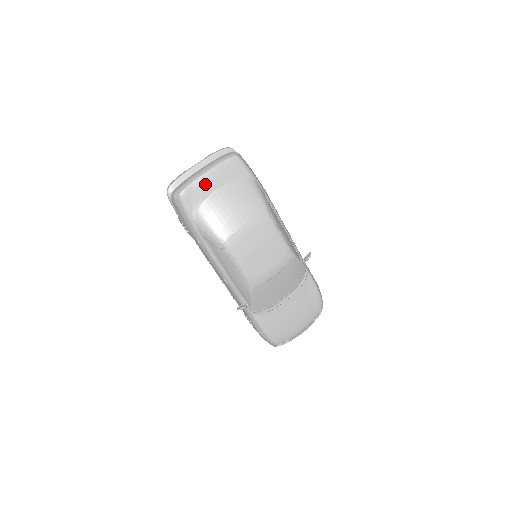
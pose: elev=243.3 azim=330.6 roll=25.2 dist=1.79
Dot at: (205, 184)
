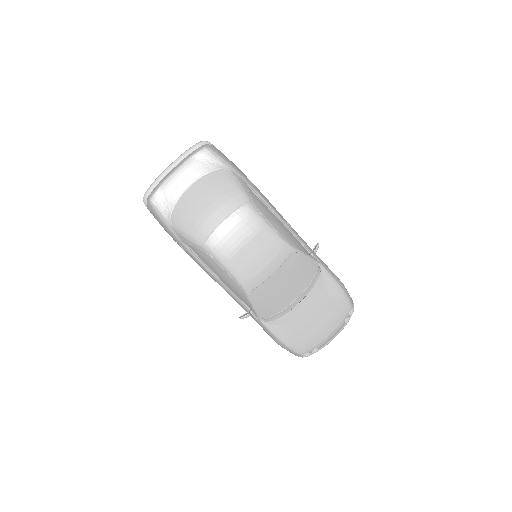
Dot at: (175, 184)
